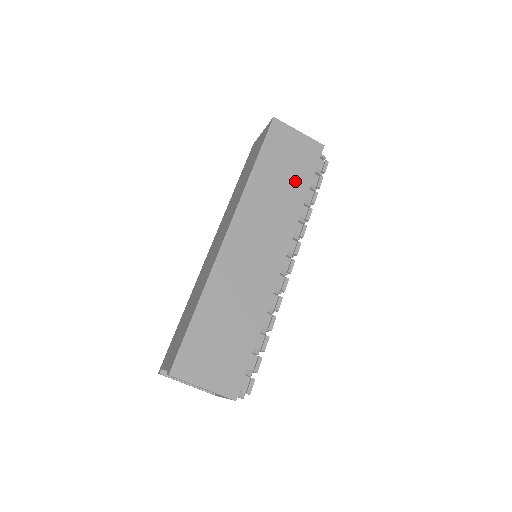
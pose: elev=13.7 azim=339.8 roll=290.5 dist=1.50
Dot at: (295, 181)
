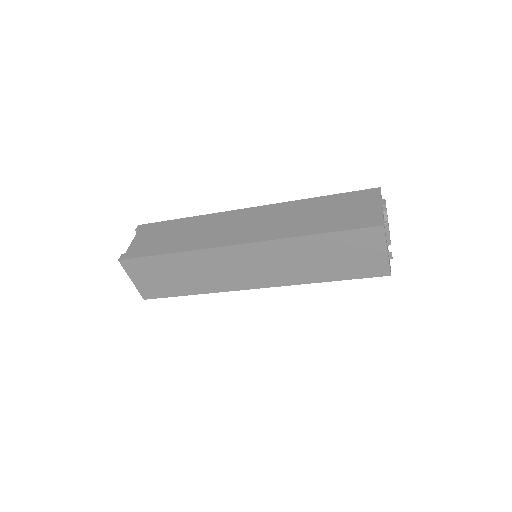
Dot at: (330, 269)
